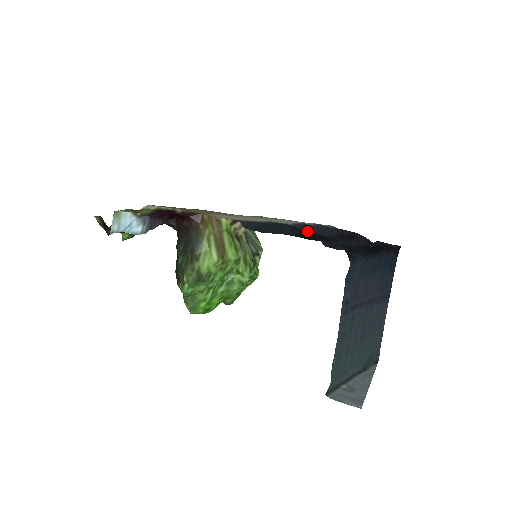
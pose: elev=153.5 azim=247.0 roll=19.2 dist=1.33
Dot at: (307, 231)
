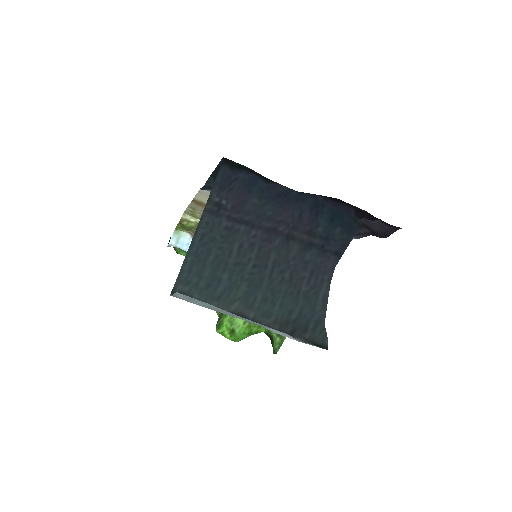
Dot at: occluded
